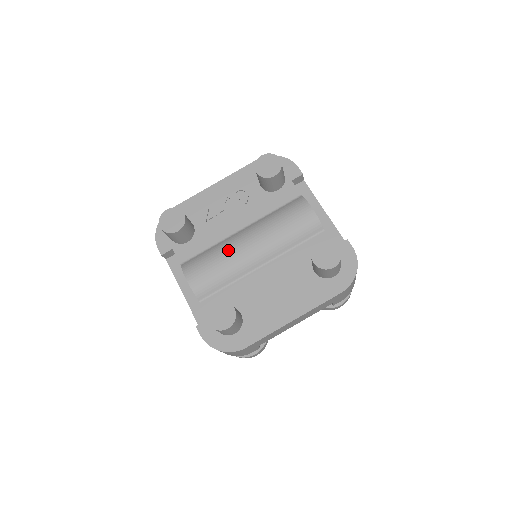
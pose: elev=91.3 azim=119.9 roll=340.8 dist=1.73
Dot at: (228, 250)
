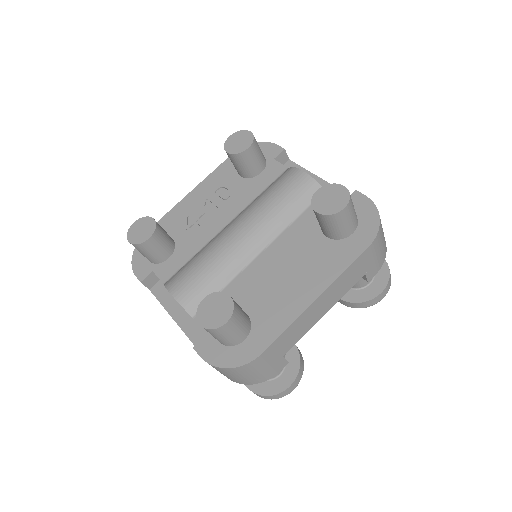
Dot at: (215, 246)
